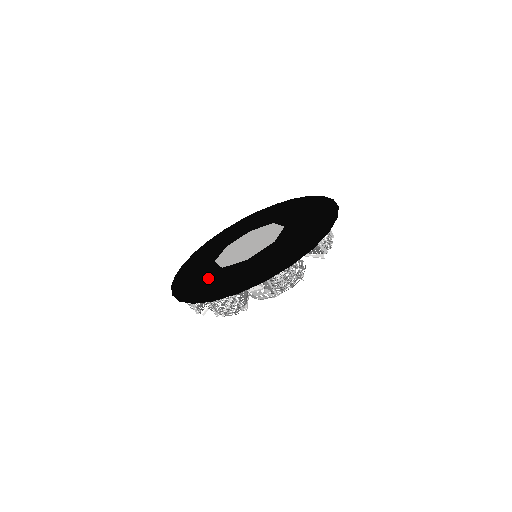
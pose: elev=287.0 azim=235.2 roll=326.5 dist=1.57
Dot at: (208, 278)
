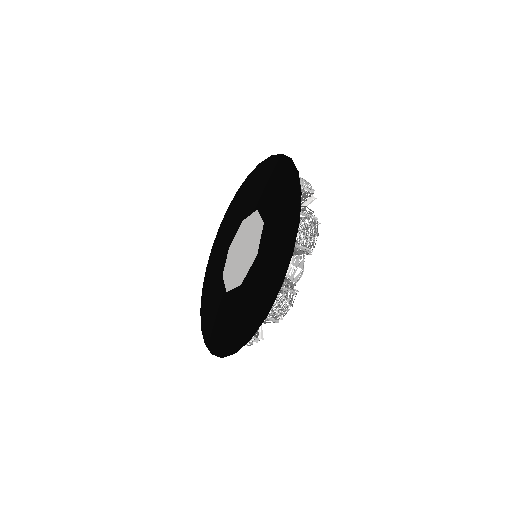
Dot at: (219, 309)
